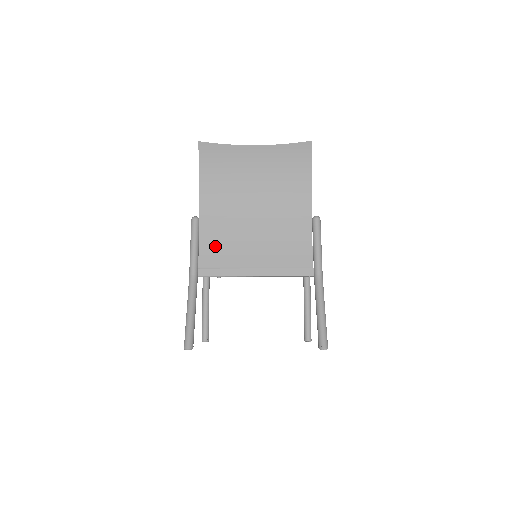
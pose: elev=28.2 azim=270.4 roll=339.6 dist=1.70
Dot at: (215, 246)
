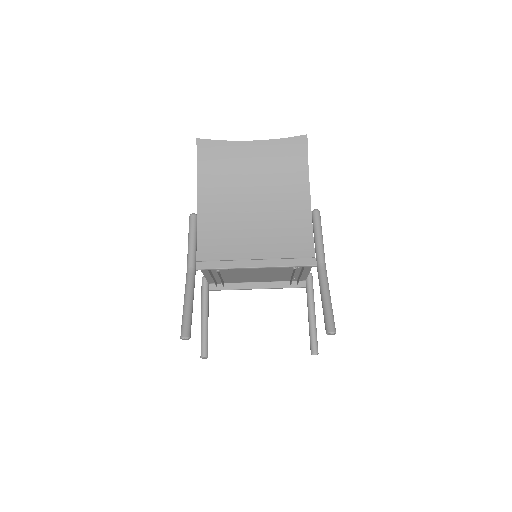
Dot at: (213, 239)
